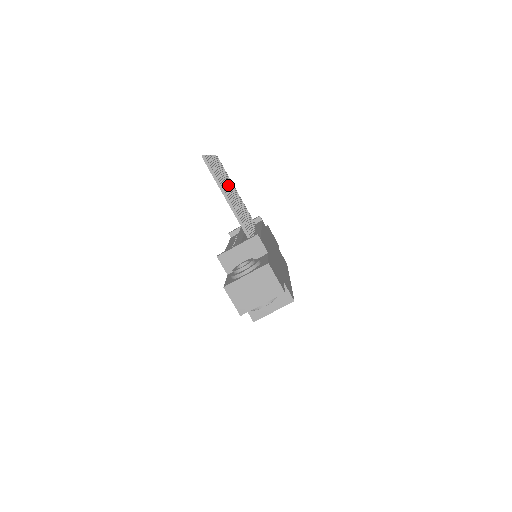
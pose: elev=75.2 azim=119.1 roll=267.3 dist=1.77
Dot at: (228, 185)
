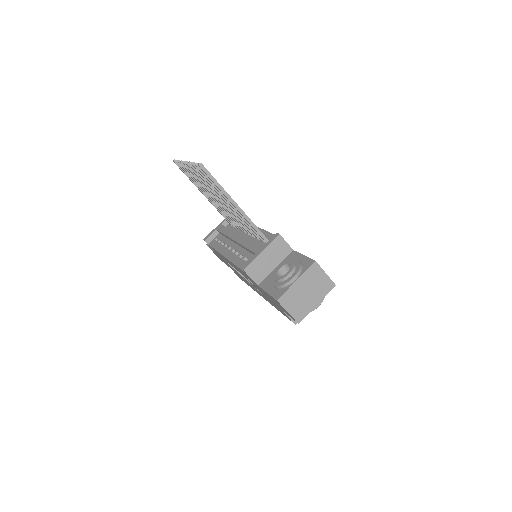
Dot at: occluded
